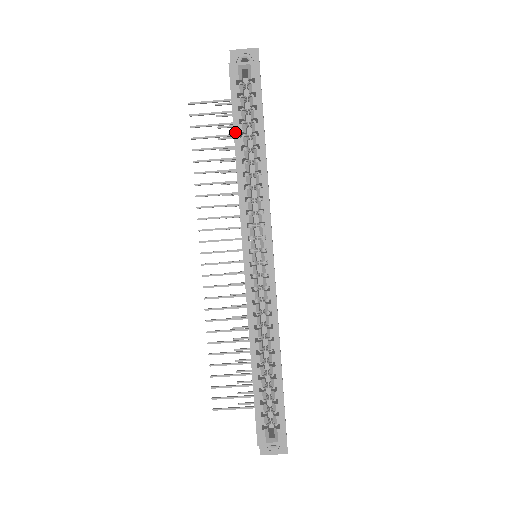
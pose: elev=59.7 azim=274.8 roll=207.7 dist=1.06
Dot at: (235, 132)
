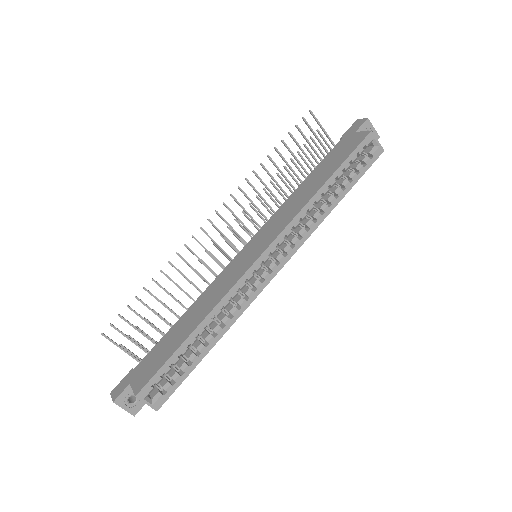
Dot at: (336, 173)
